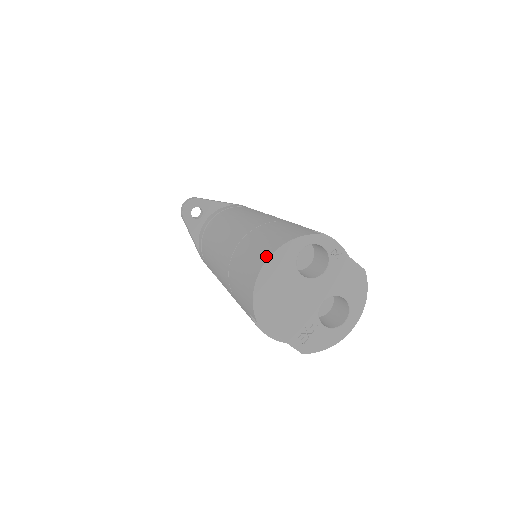
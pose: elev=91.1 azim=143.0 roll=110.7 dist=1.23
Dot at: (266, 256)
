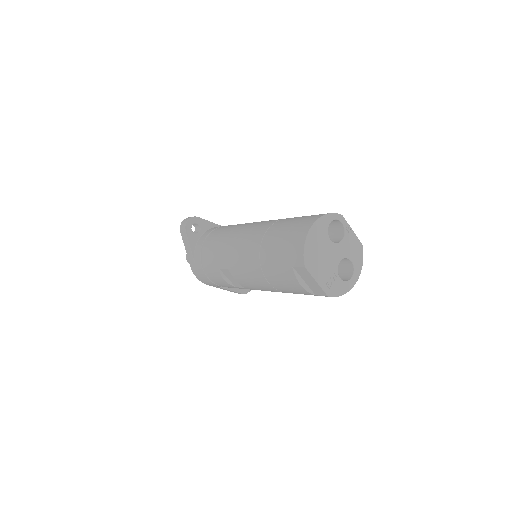
Dot at: (310, 223)
